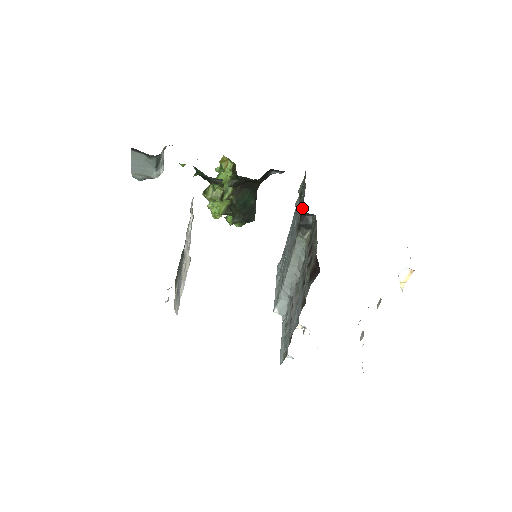
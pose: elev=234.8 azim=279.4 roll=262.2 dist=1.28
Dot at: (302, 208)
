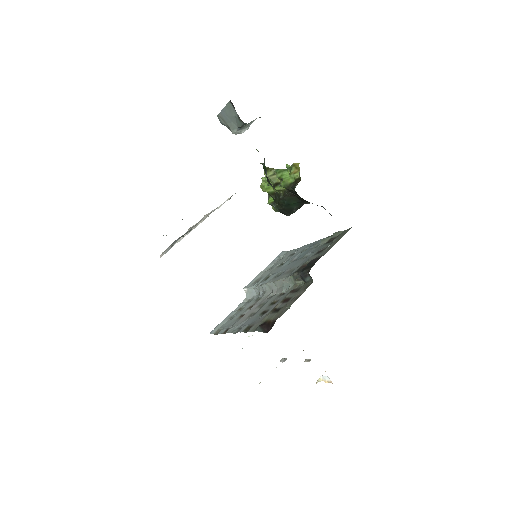
Dot at: (313, 262)
